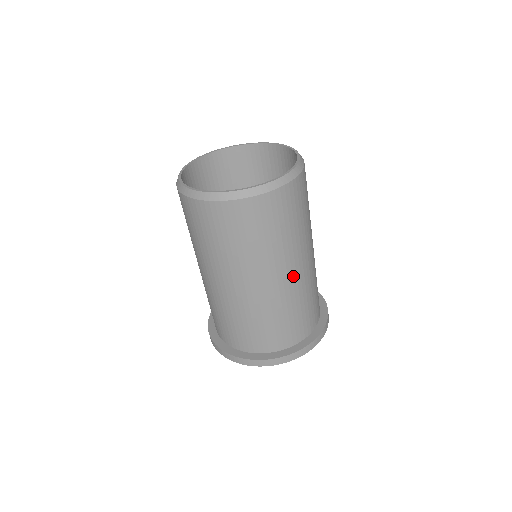
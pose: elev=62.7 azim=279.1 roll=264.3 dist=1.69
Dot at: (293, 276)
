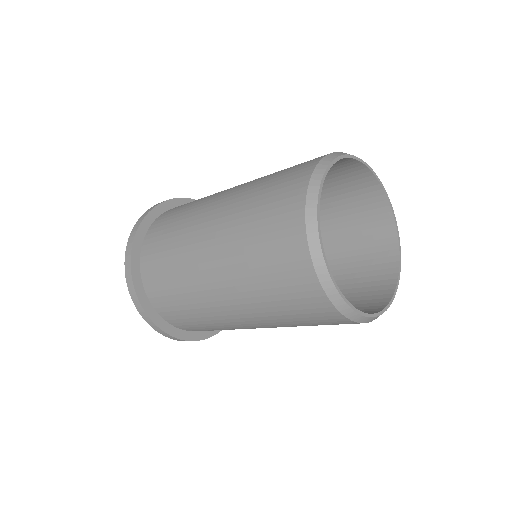
Dot at: occluded
